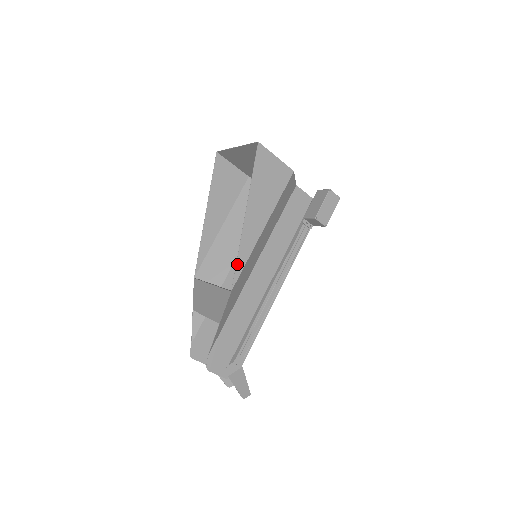
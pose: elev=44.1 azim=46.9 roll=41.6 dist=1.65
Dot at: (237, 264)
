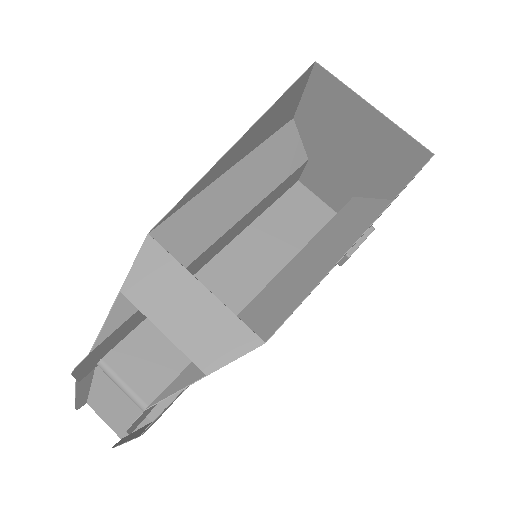
Dot at: (298, 306)
